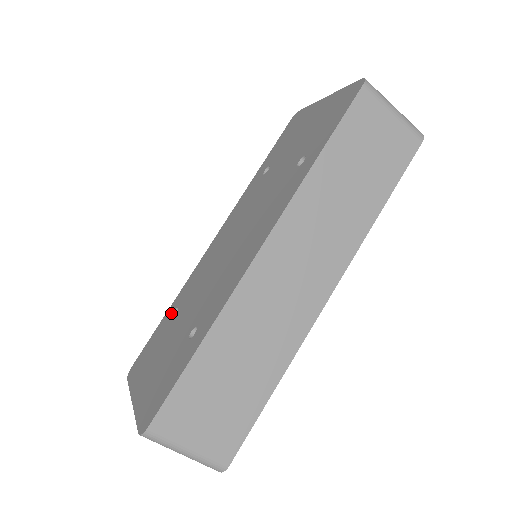
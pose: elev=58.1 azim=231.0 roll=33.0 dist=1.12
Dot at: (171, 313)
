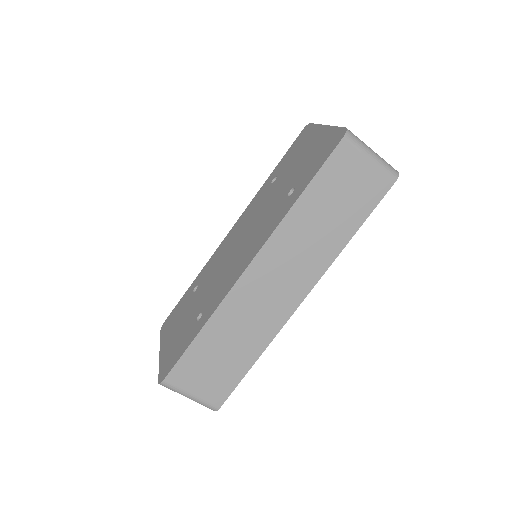
Dot at: (193, 288)
